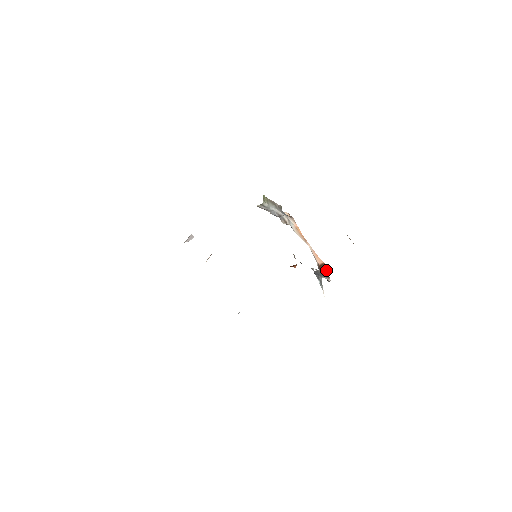
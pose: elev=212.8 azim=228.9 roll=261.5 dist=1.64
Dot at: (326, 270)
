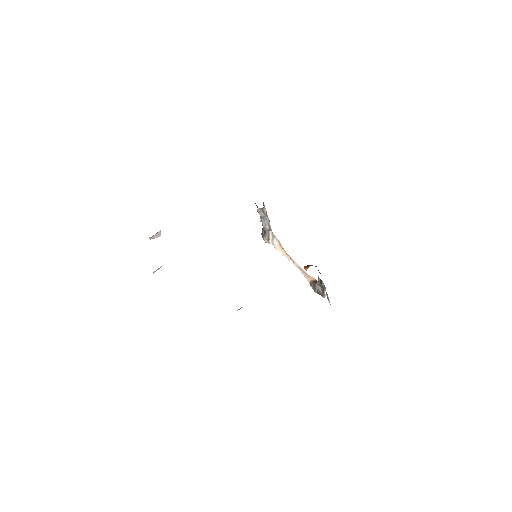
Dot at: occluded
